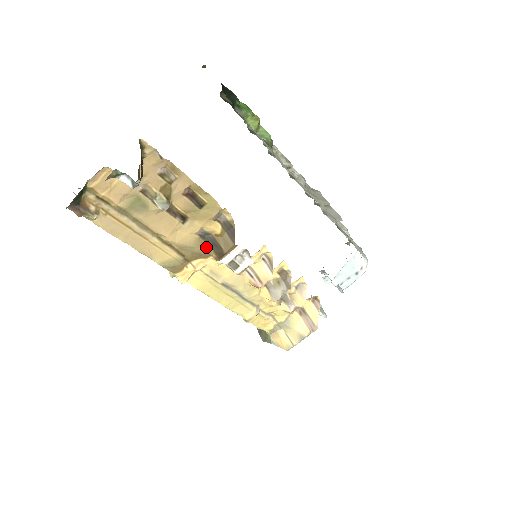
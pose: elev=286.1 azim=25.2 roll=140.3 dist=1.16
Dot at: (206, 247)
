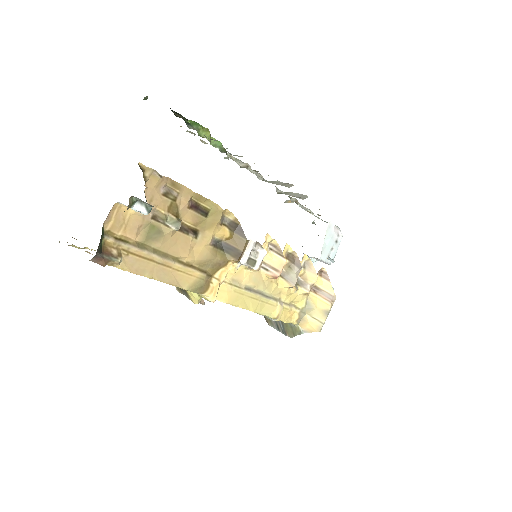
Dot at: (222, 255)
